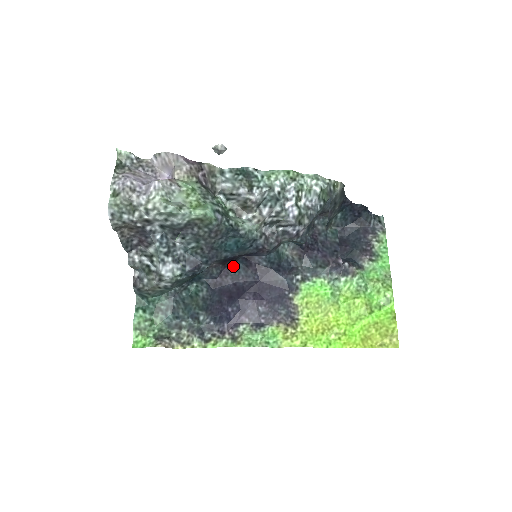
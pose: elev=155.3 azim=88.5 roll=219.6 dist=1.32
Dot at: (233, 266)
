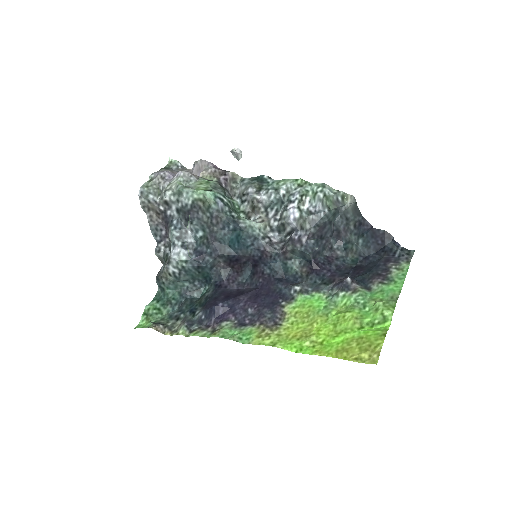
Dot at: (242, 273)
